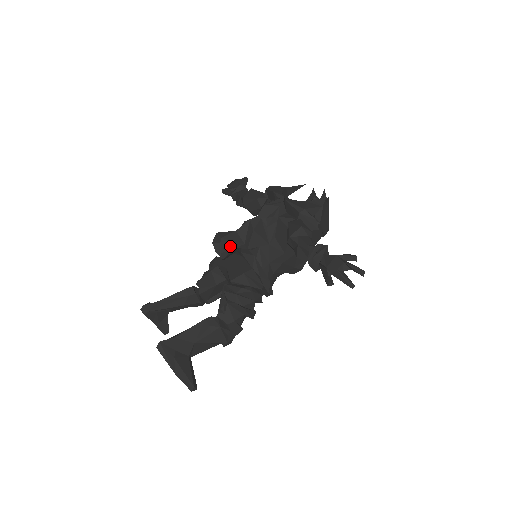
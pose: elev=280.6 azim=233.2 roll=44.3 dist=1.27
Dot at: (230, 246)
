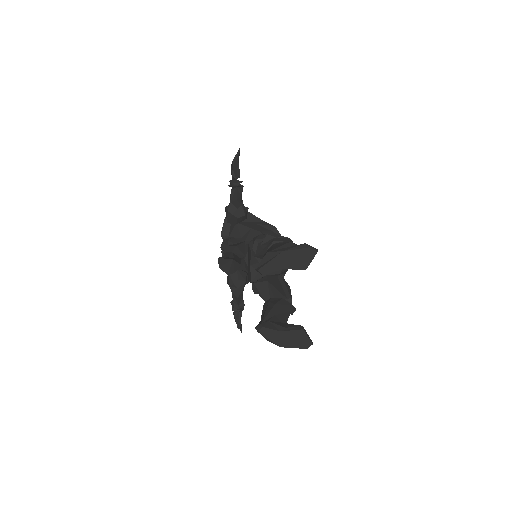
Dot at: (228, 255)
